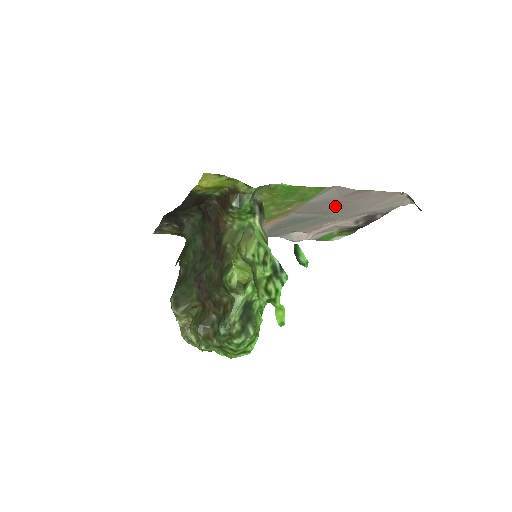
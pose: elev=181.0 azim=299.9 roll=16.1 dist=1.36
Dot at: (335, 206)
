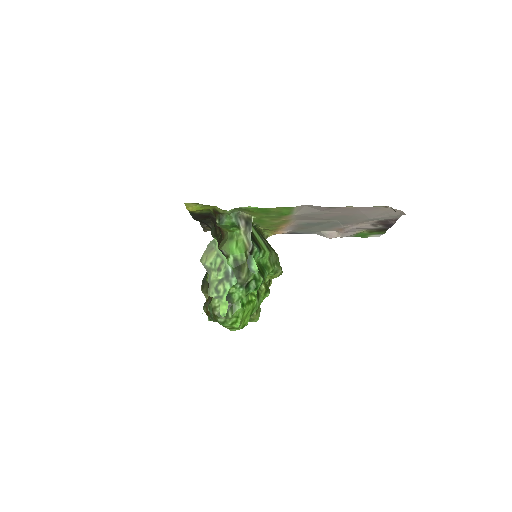
Dot at: (330, 216)
